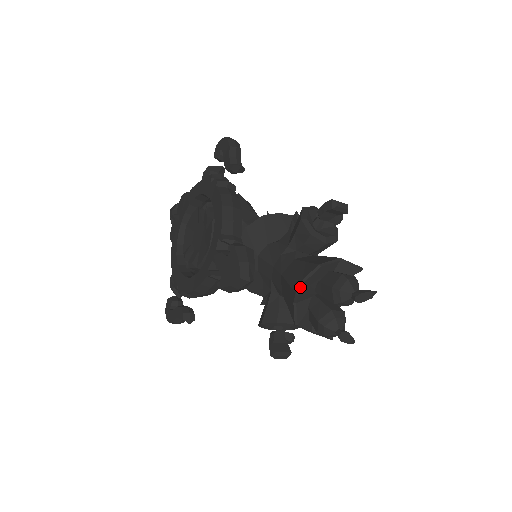
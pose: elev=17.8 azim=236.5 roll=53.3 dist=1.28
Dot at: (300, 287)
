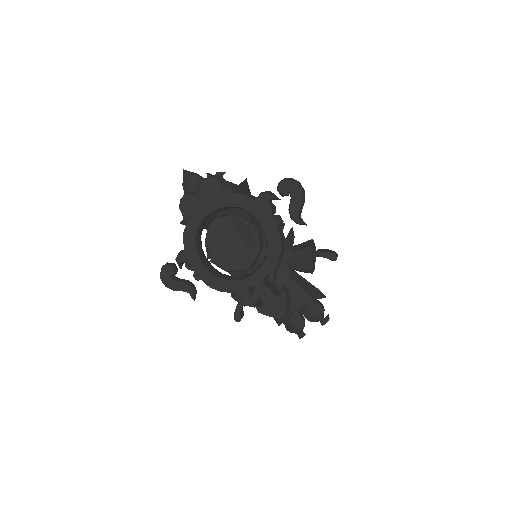
Dot at: occluded
